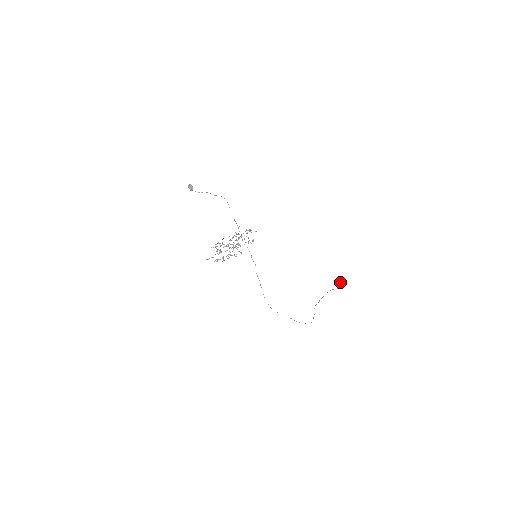
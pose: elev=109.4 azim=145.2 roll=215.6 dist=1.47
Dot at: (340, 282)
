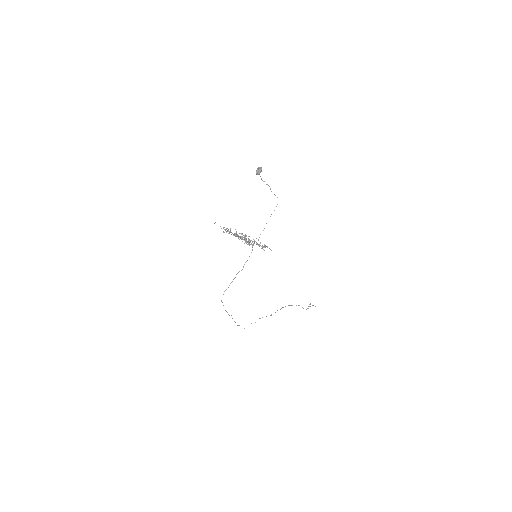
Dot at: (310, 306)
